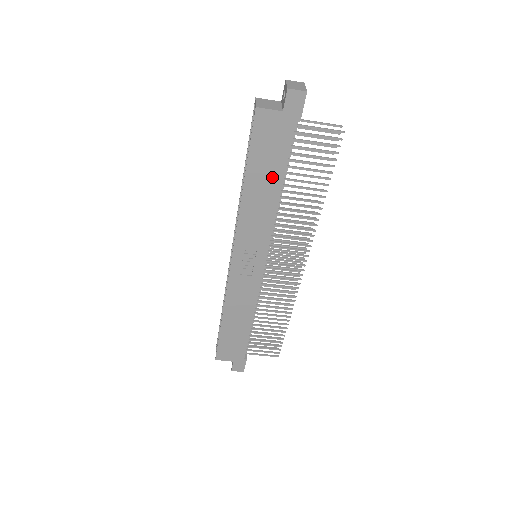
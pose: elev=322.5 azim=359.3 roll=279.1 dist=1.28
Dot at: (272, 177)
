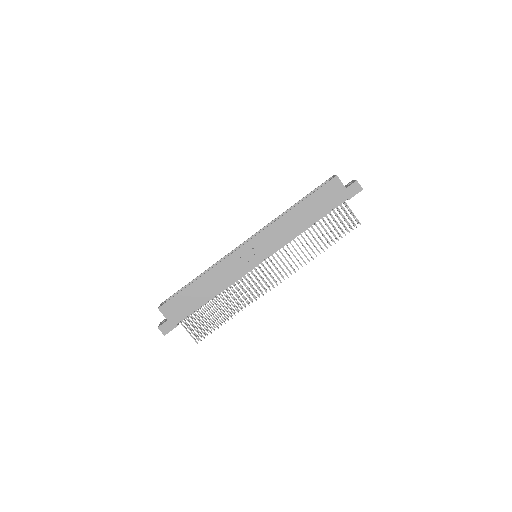
Dot at: (312, 215)
